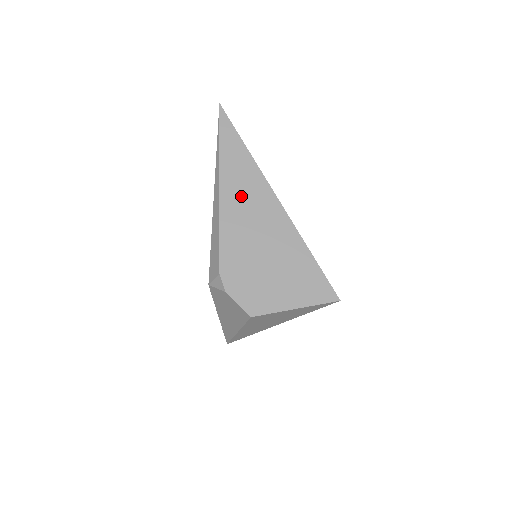
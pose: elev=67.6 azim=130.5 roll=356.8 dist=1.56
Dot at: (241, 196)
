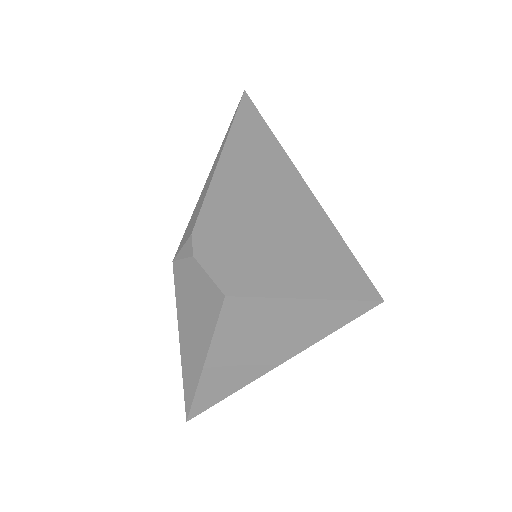
Dot at: (248, 162)
